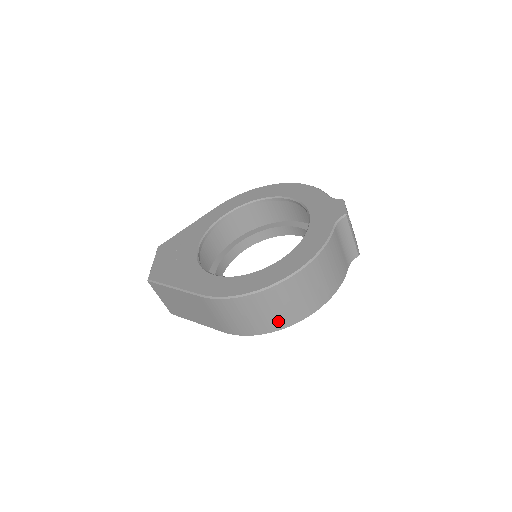
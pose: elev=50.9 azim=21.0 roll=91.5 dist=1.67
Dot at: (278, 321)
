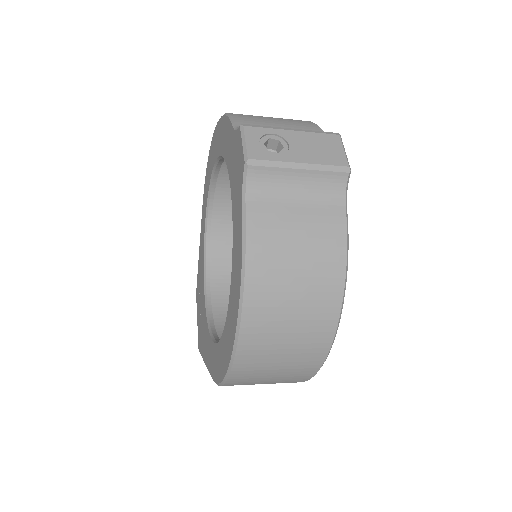
Dot at: (302, 367)
